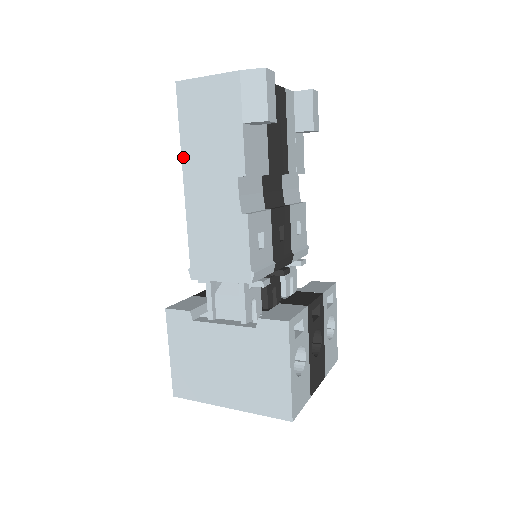
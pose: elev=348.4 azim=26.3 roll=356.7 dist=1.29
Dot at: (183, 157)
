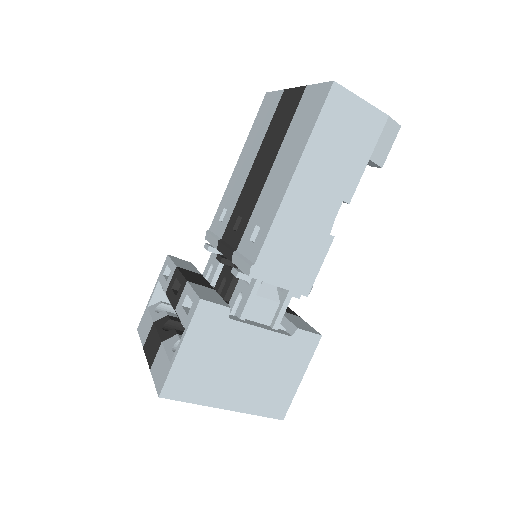
Dot at: (304, 155)
